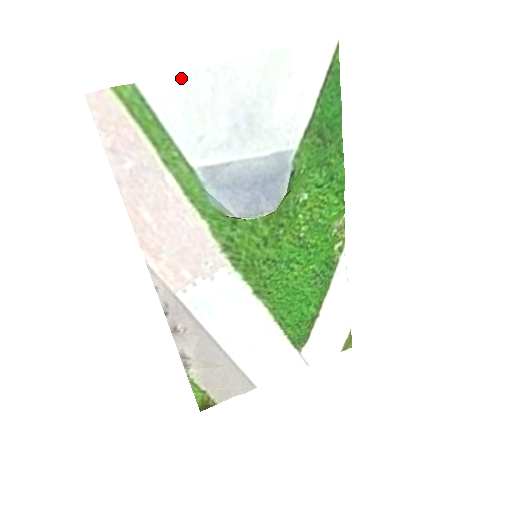
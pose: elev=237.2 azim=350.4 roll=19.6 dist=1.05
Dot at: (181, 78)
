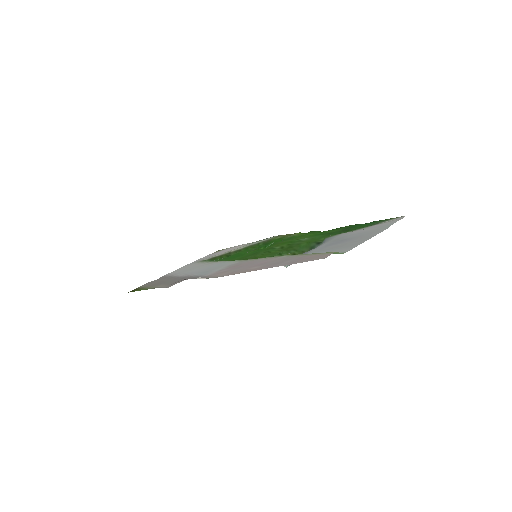
Dot at: (357, 245)
